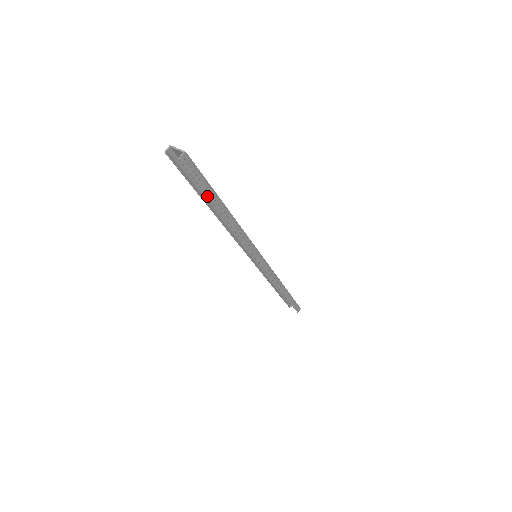
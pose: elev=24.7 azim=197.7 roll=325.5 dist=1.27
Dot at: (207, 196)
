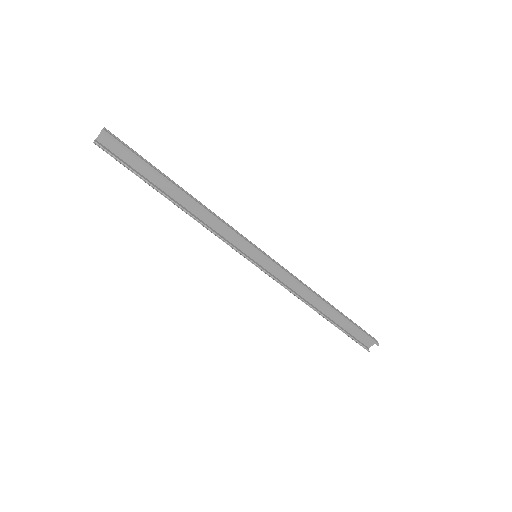
Dot at: (149, 169)
